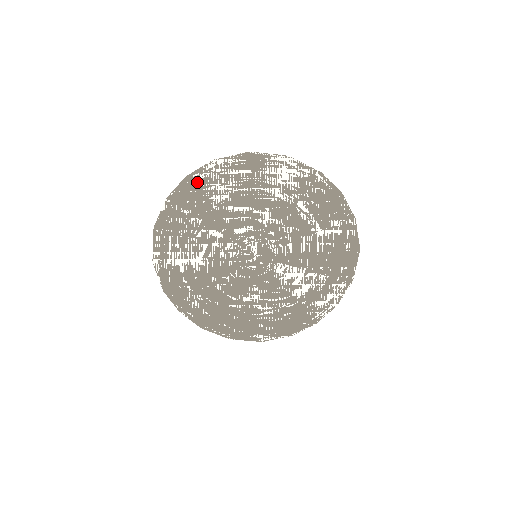
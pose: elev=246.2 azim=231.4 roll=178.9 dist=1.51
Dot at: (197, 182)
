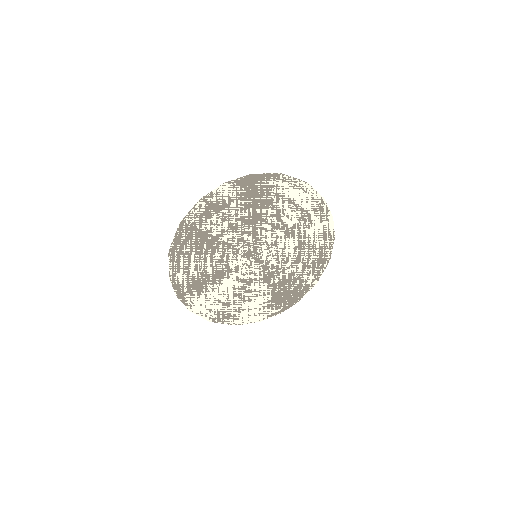
Dot at: (232, 189)
